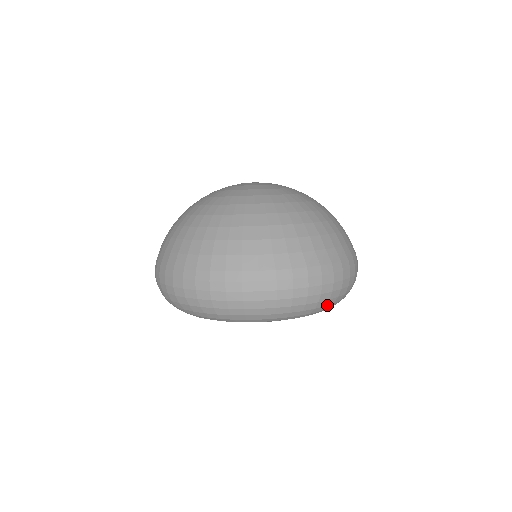
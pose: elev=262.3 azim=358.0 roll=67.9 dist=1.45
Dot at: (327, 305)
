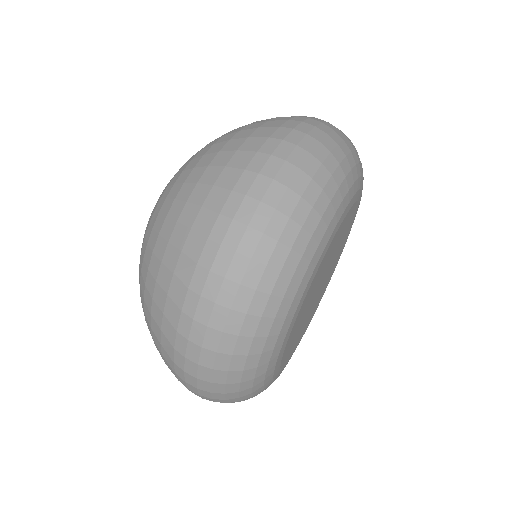
Dot at: occluded
